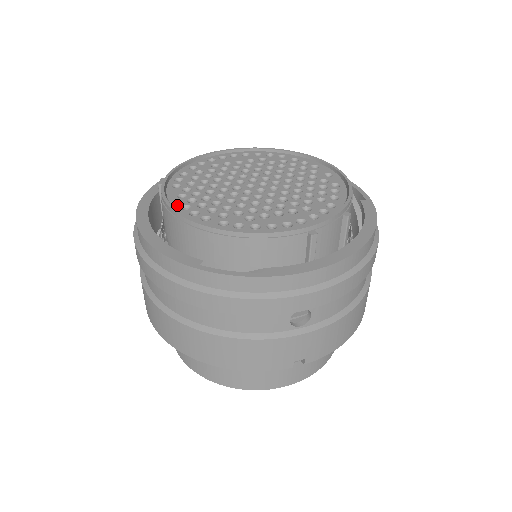
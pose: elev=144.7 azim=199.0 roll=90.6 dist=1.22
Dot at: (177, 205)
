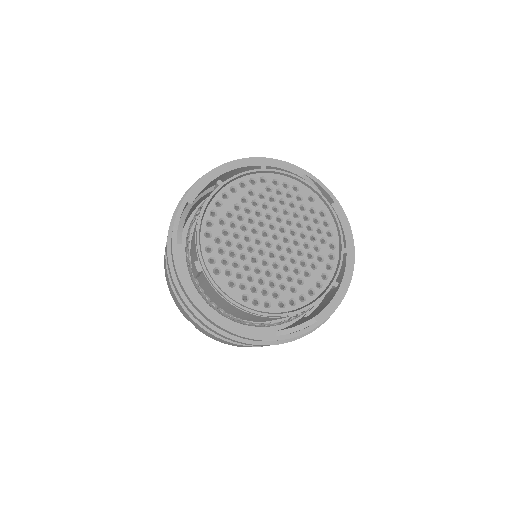
Dot at: (238, 298)
